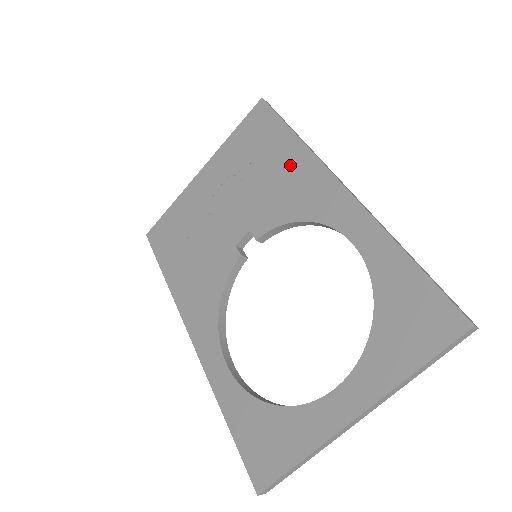
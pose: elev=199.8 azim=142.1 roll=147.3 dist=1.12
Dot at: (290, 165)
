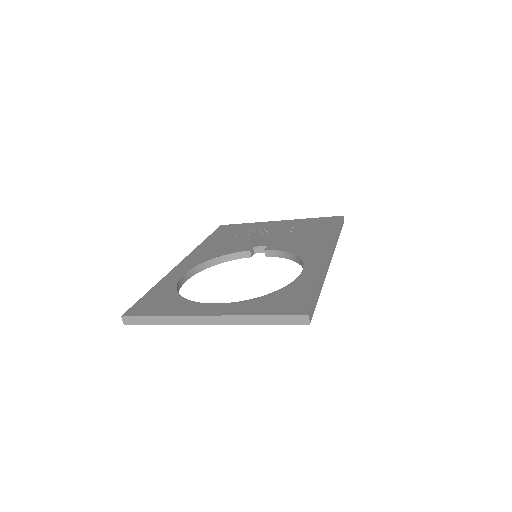
Dot at: (319, 238)
